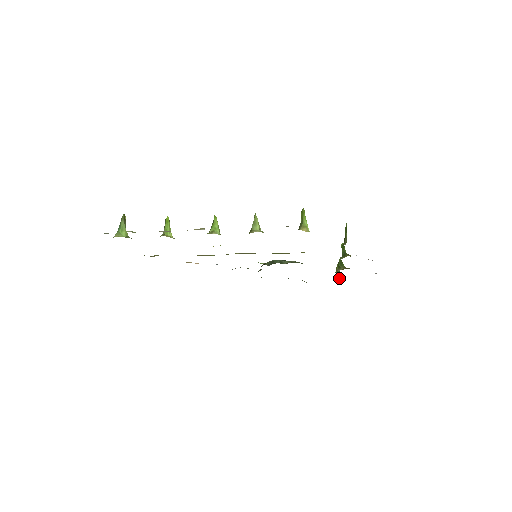
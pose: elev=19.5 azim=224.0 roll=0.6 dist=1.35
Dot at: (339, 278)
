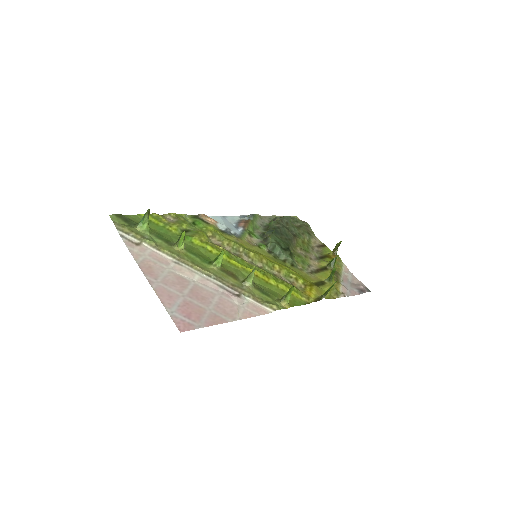
Dot at: (334, 253)
